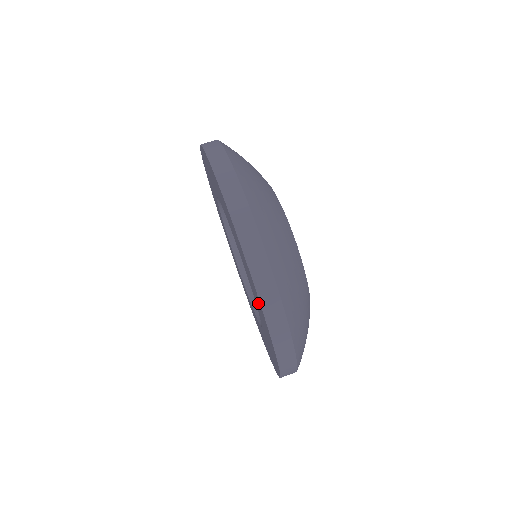
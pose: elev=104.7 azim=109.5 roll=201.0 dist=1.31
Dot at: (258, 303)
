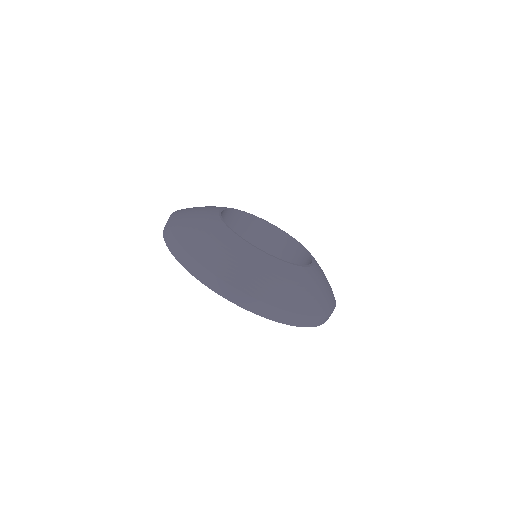
Dot at: occluded
